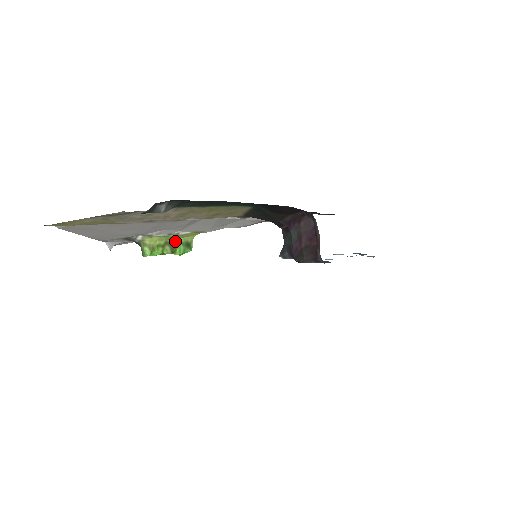
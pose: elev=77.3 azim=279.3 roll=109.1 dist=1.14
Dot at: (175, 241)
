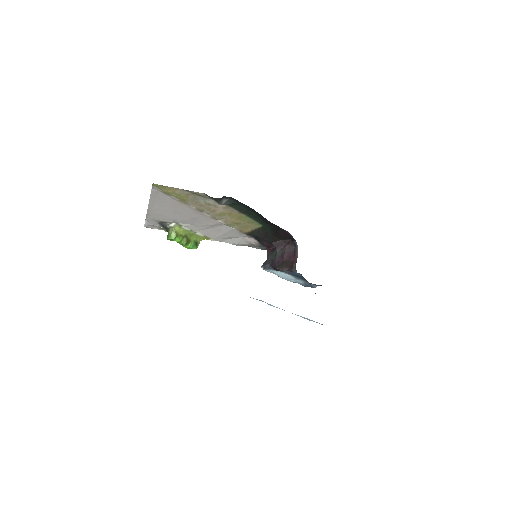
Dot at: (191, 237)
